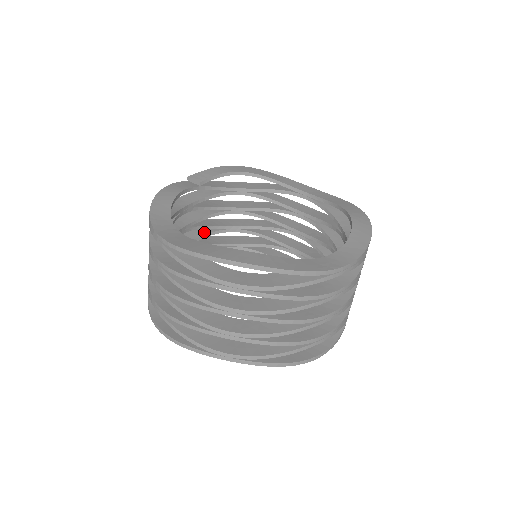
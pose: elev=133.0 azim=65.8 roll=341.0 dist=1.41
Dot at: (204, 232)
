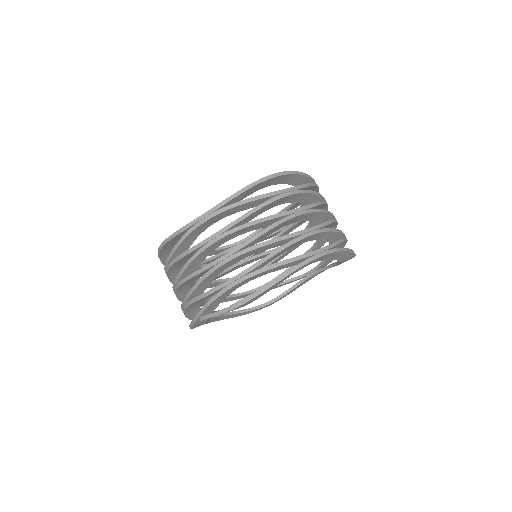
Dot at: occluded
